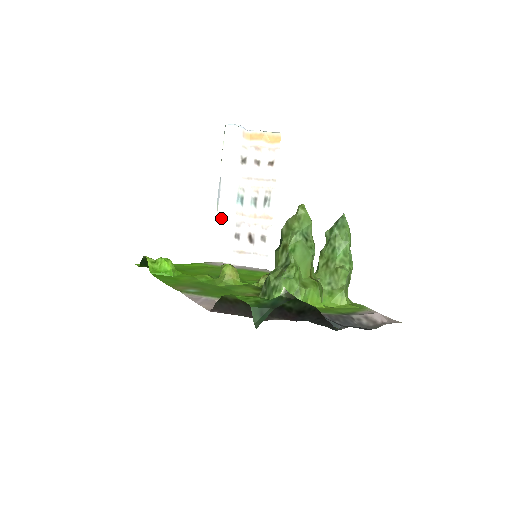
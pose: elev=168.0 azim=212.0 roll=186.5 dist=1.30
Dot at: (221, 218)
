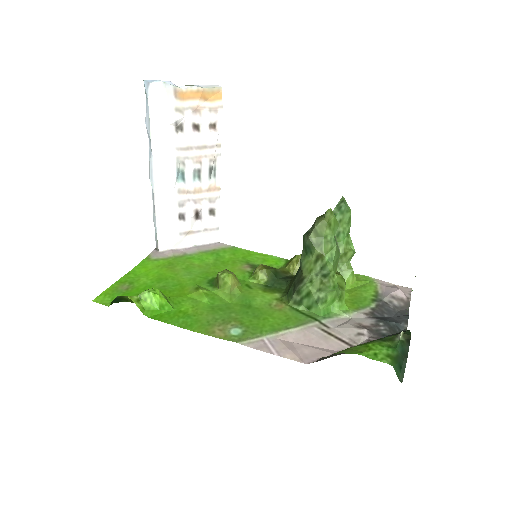
Dot at: (160, 202)
